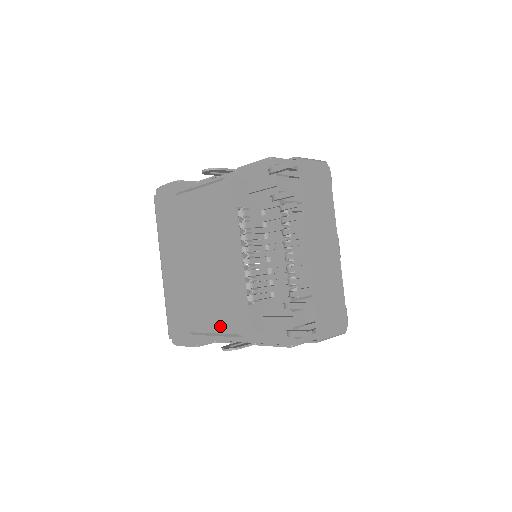
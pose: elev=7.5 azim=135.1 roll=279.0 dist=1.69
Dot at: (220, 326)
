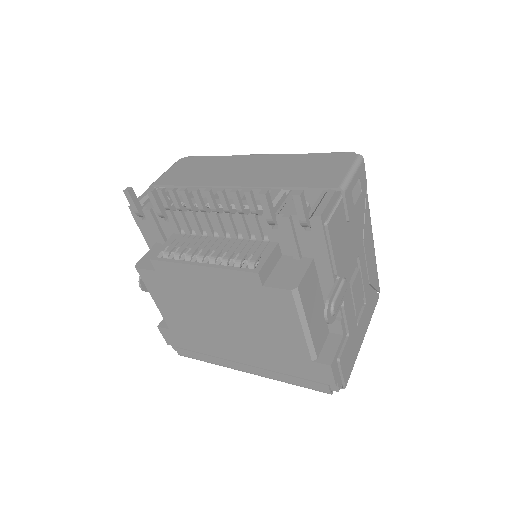
Dot at: (289, 316)
